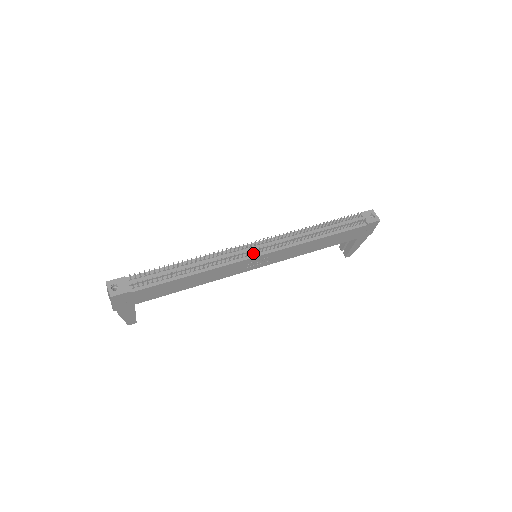
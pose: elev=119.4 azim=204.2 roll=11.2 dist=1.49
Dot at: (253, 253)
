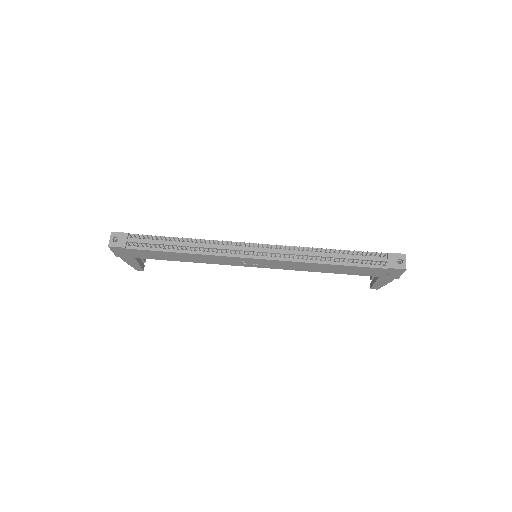
Dot at: (248, 253)
